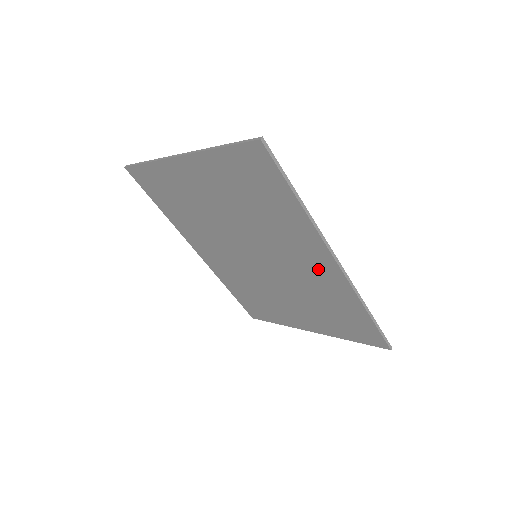
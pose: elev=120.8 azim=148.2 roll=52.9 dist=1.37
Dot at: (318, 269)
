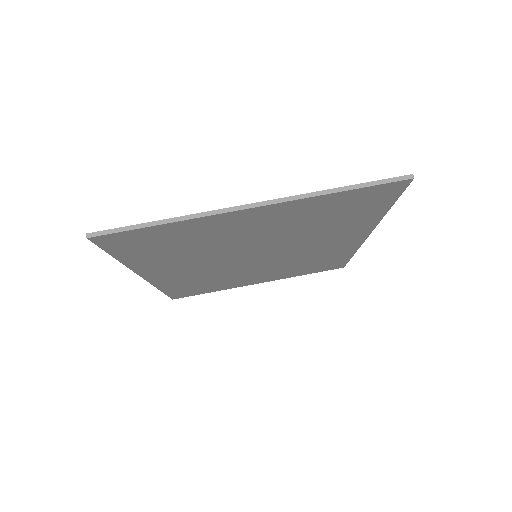
Dot at: (338, 245)
